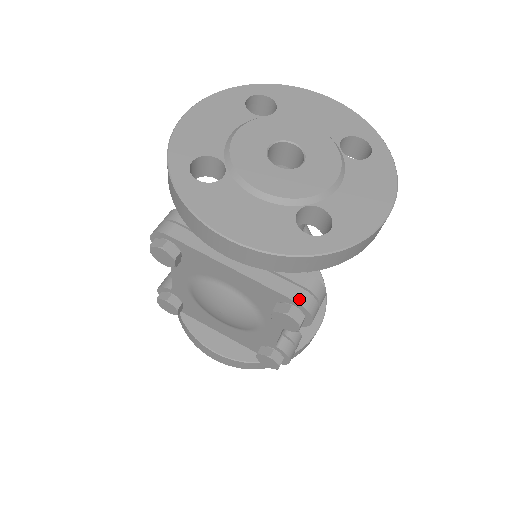
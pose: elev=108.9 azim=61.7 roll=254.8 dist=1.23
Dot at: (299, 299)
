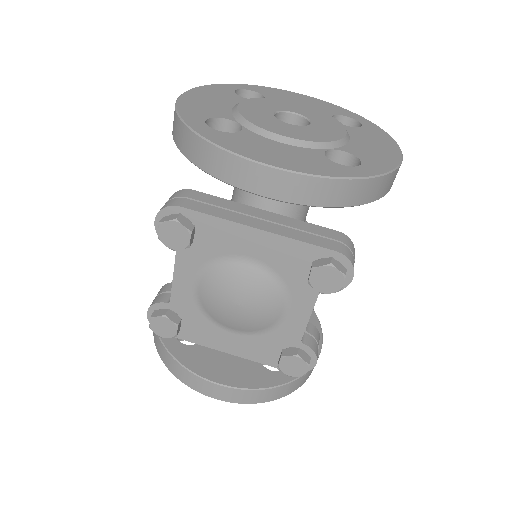
Dot at: (338, 249)
